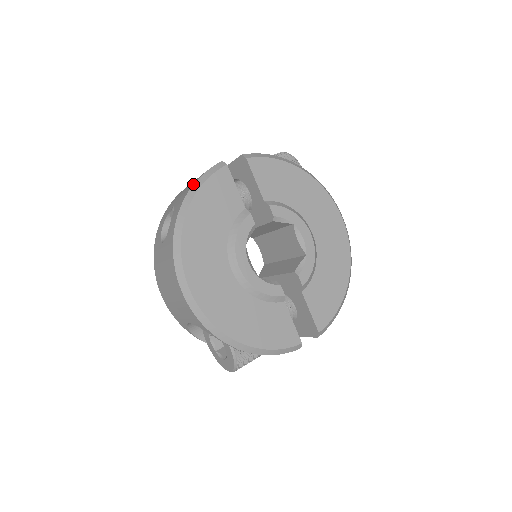
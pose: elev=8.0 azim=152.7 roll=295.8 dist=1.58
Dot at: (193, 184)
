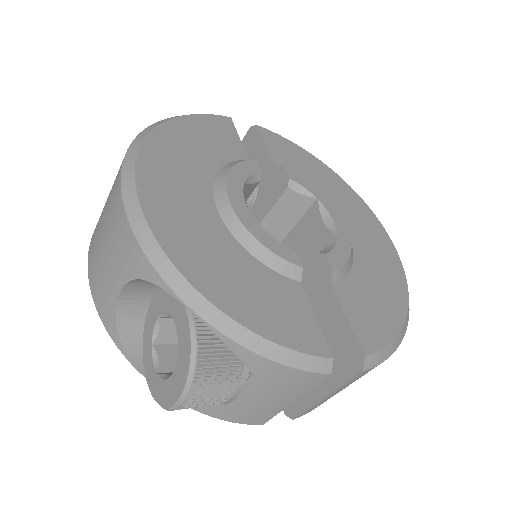
Dot at: occluded
